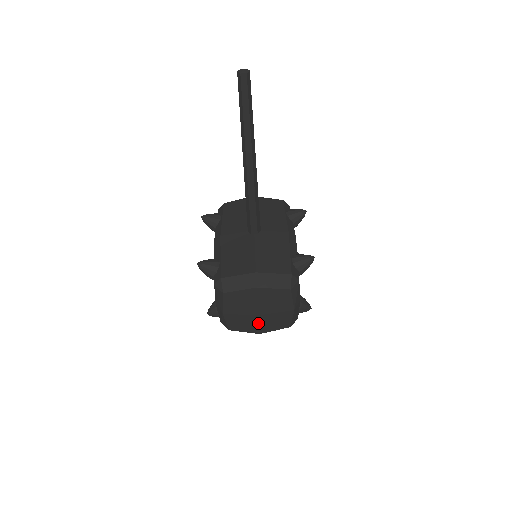
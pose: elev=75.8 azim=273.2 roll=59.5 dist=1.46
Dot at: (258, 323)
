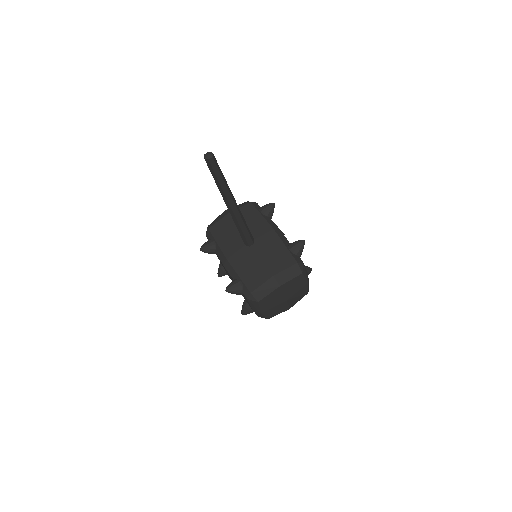
Dot at: (287, 304)
